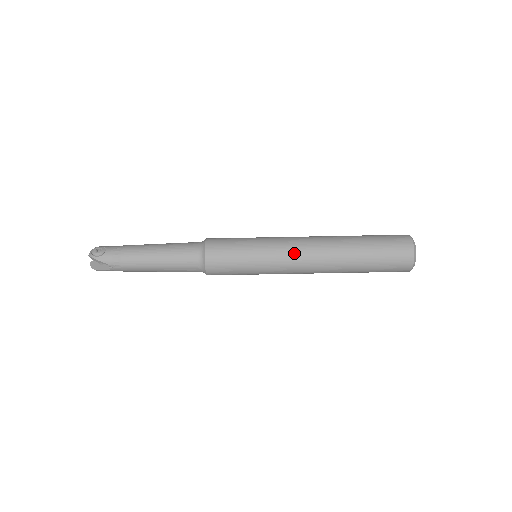
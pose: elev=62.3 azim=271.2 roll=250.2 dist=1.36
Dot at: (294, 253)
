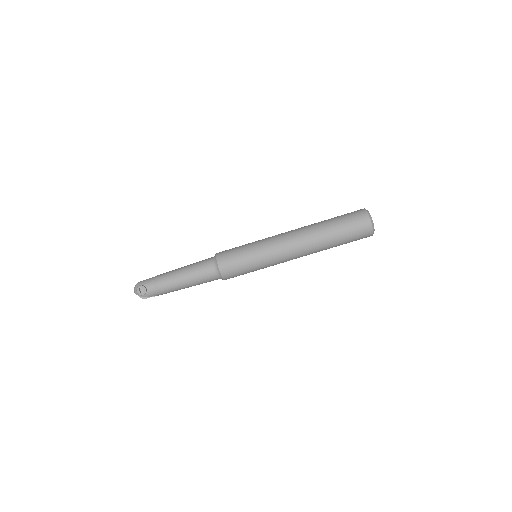
Dot at: (285, 256)
